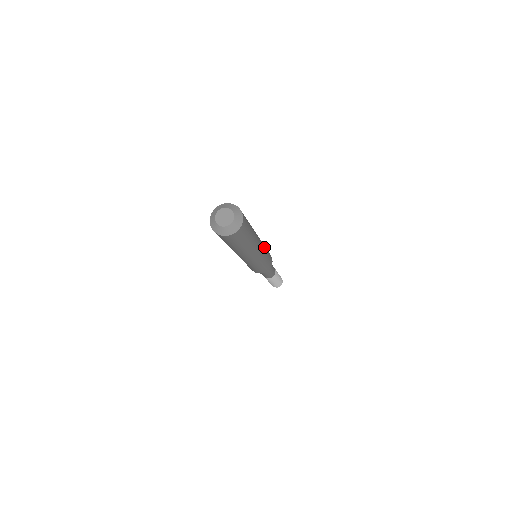
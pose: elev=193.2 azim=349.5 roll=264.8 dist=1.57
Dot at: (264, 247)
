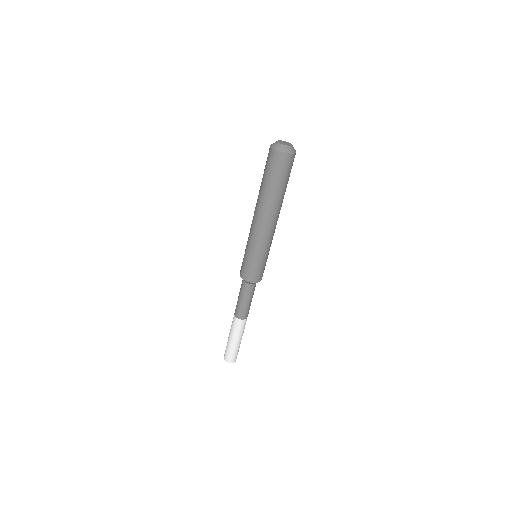
Dot at: (272, 239)
